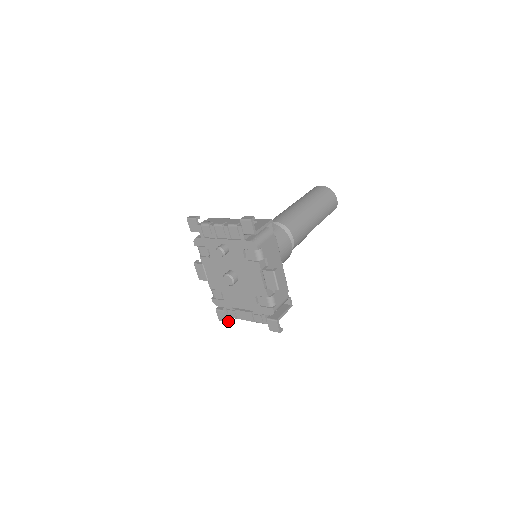
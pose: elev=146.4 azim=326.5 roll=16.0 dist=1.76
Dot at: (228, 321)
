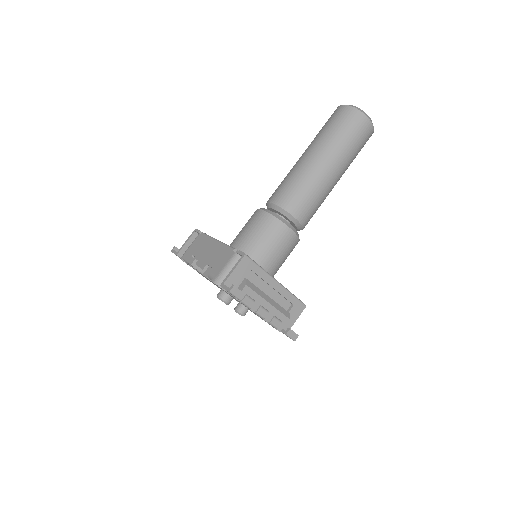
Dot at: occluded
